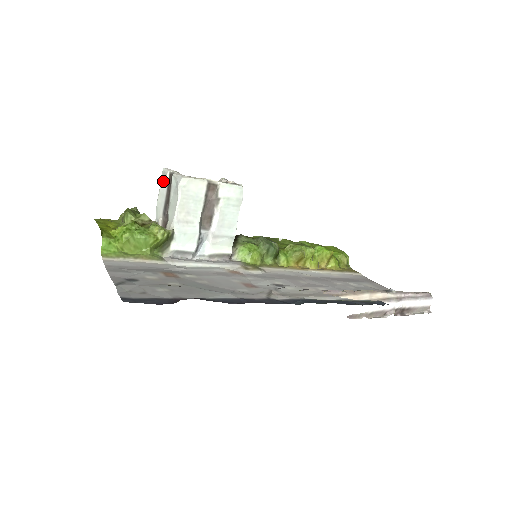
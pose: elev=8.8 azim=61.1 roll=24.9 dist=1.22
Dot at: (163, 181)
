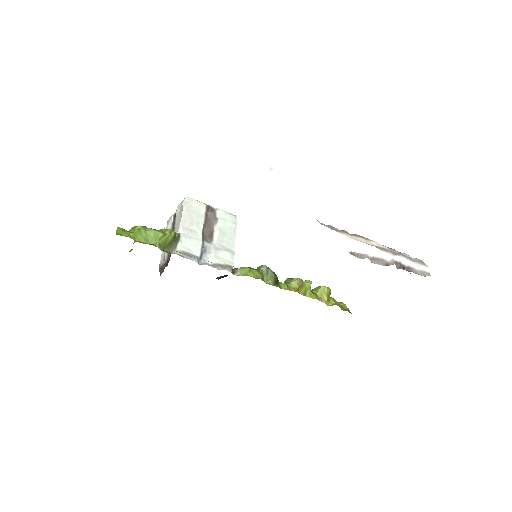
Dot at: (168, 225)
